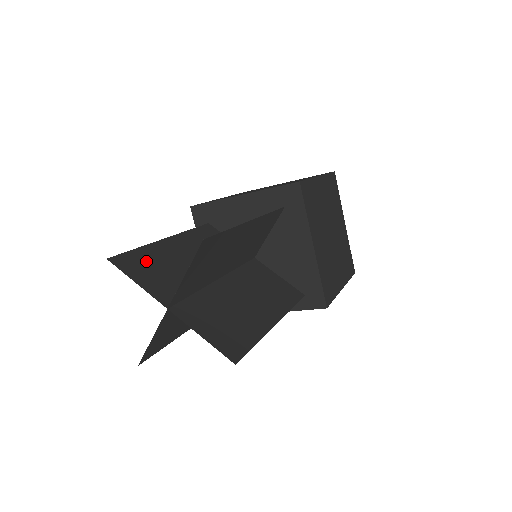
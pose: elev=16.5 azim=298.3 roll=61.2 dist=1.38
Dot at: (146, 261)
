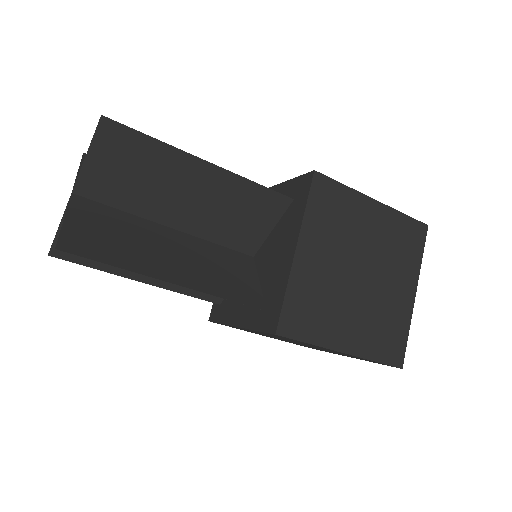
Dot at: occluded
